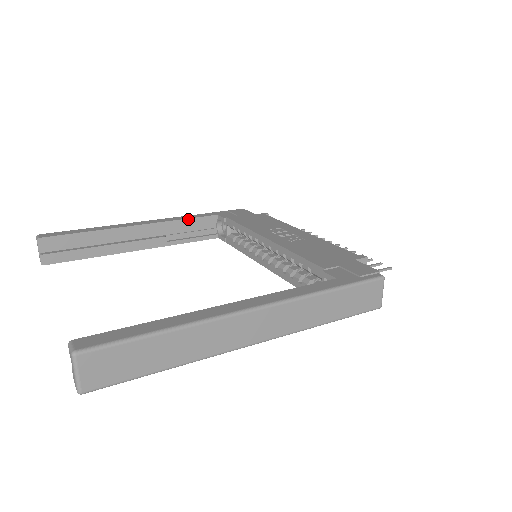
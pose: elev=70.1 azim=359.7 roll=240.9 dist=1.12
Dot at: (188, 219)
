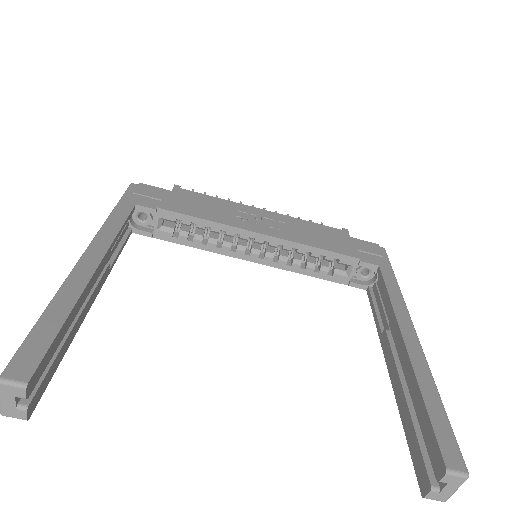
Dot at: (122, 227)
